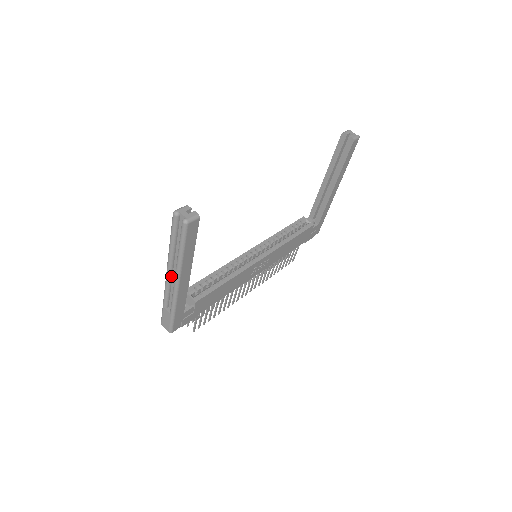
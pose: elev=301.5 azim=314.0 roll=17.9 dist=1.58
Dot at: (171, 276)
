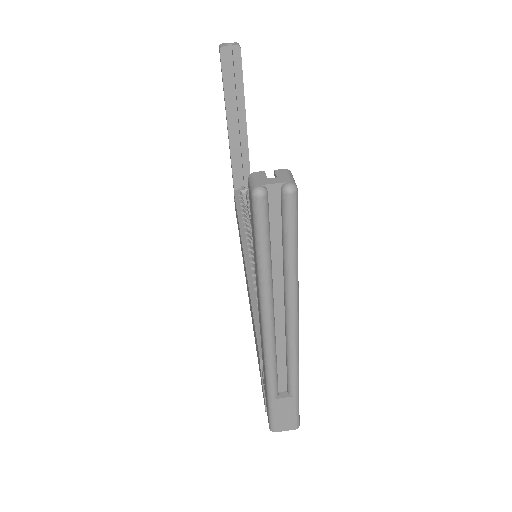
Dot at: (274, 332)
